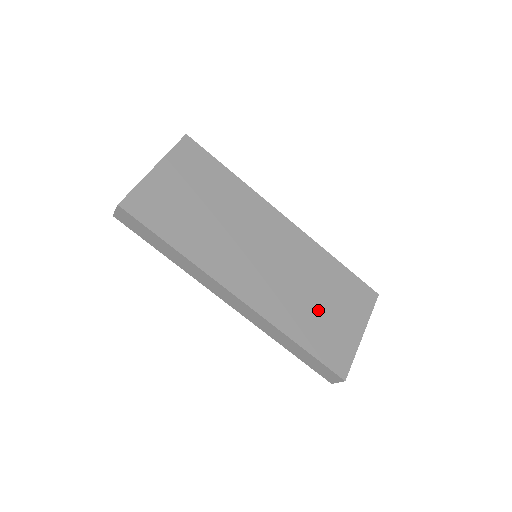
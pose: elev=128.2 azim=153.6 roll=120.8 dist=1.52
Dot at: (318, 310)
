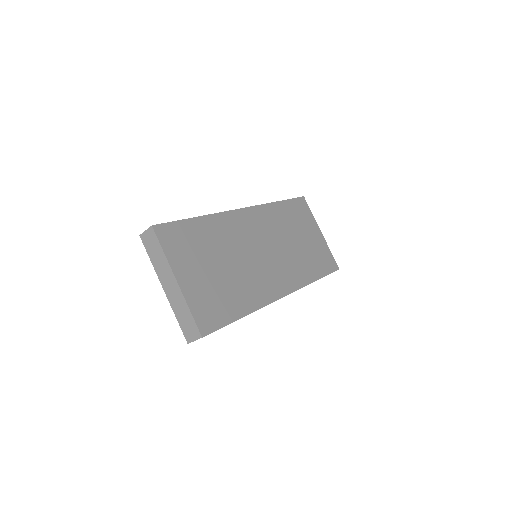
Dot at: (303, 248)
